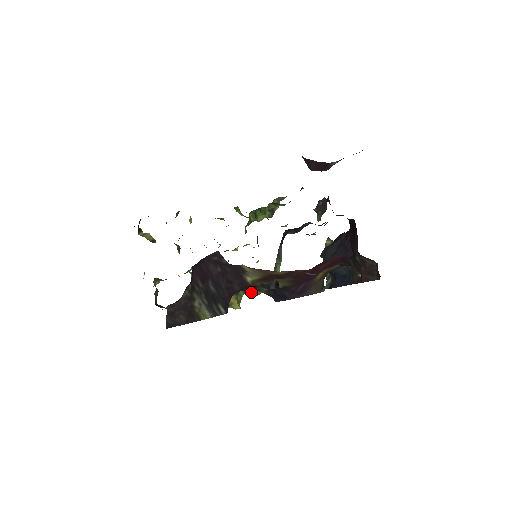
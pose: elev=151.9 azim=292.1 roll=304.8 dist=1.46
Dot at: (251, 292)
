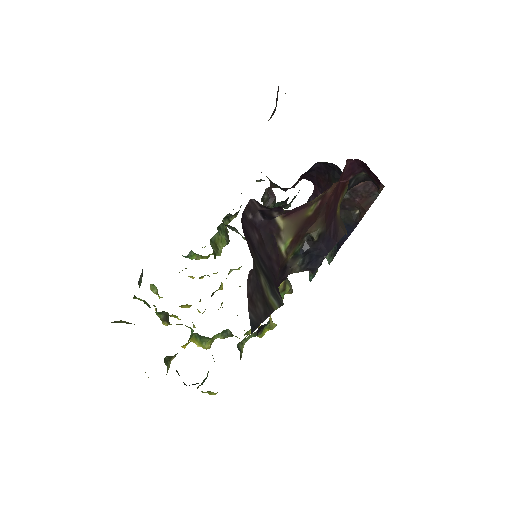
Dot at: occluded
